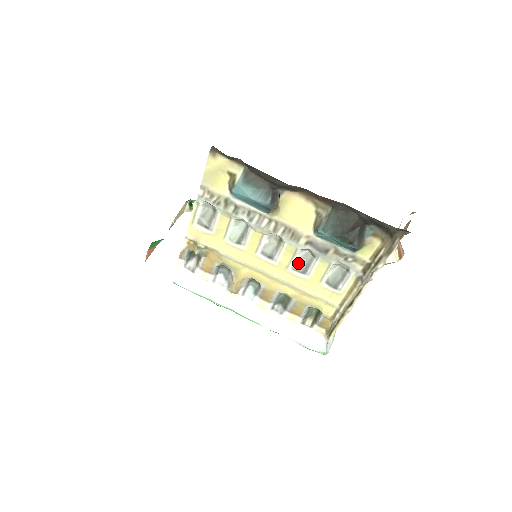
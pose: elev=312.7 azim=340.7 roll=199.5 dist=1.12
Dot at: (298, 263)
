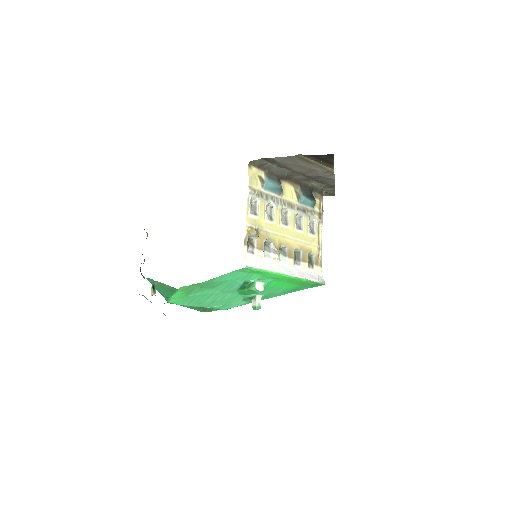
Dot at: (296, 225)
